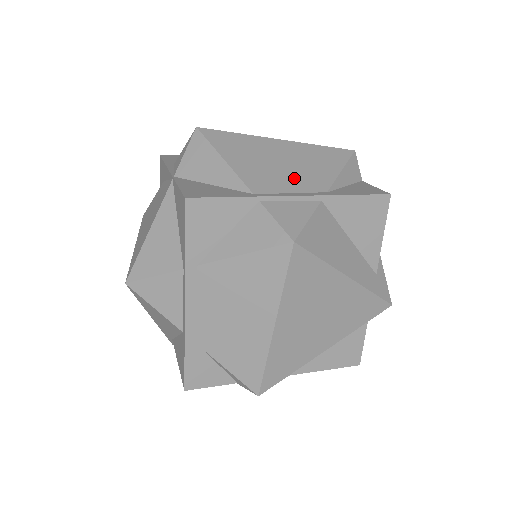
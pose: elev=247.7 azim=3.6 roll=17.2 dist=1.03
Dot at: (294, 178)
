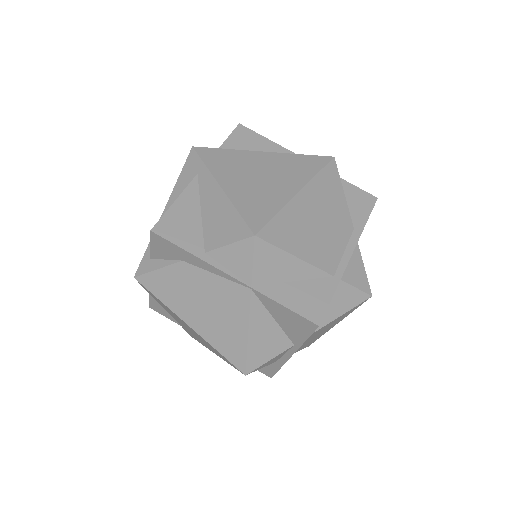
Dot at: (335, 233)
